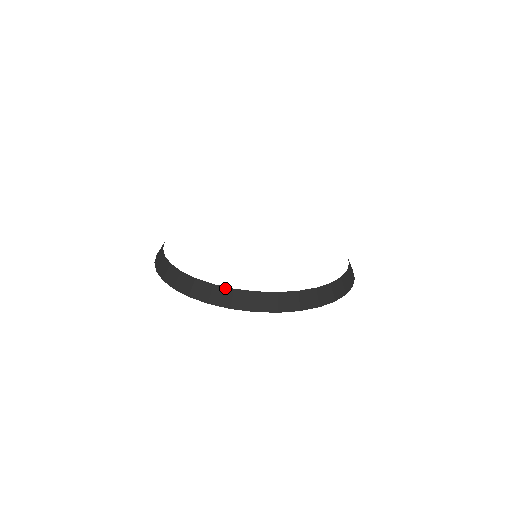
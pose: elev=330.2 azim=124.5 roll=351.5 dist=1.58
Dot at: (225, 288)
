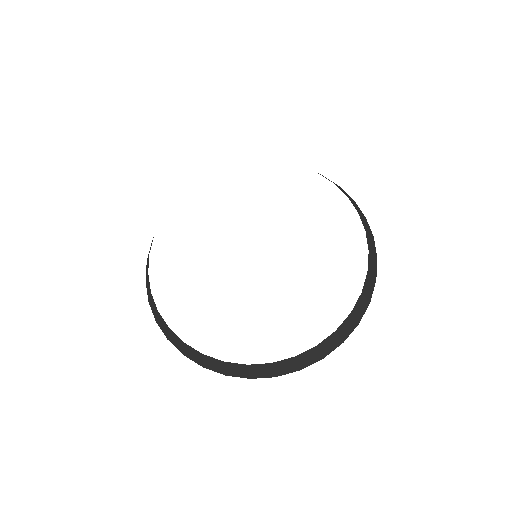
Dot at: (262, 365)
